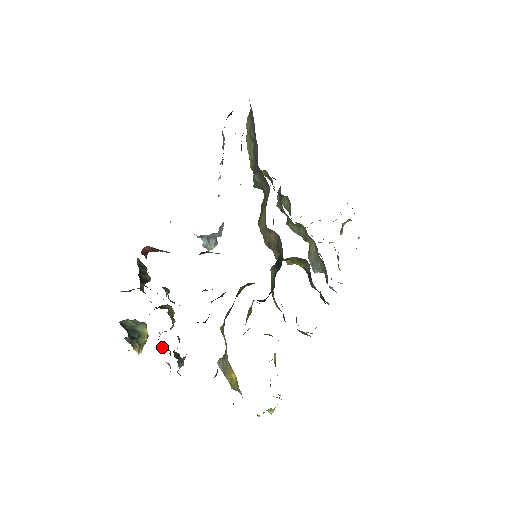
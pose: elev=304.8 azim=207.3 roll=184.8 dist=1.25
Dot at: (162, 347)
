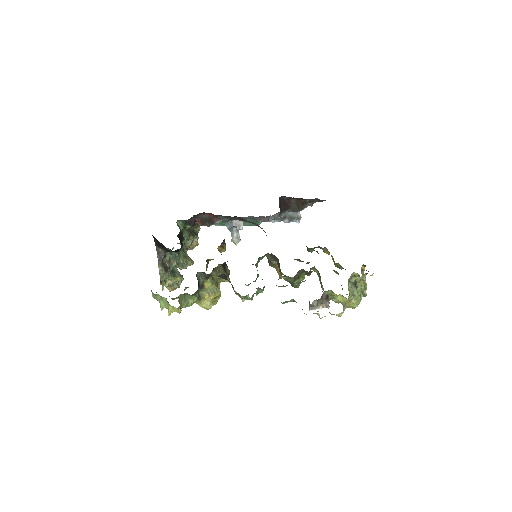
Dot at: occluded
